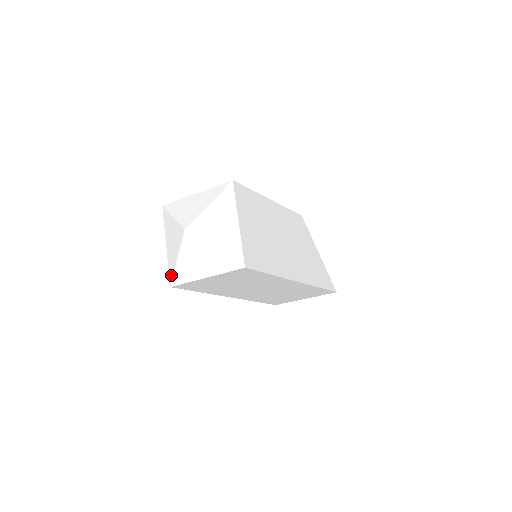
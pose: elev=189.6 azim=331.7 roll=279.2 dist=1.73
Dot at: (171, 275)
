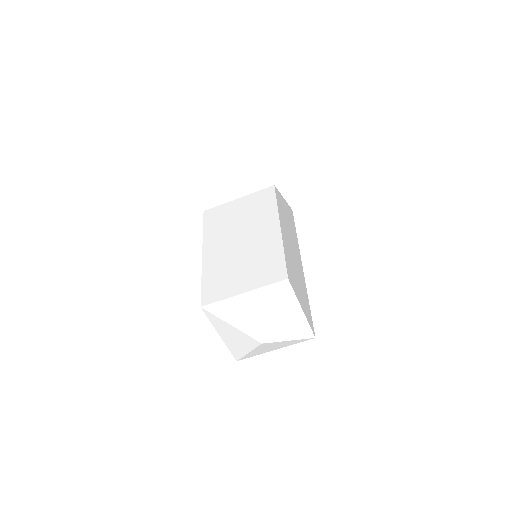
Dot at: (237, 357)
